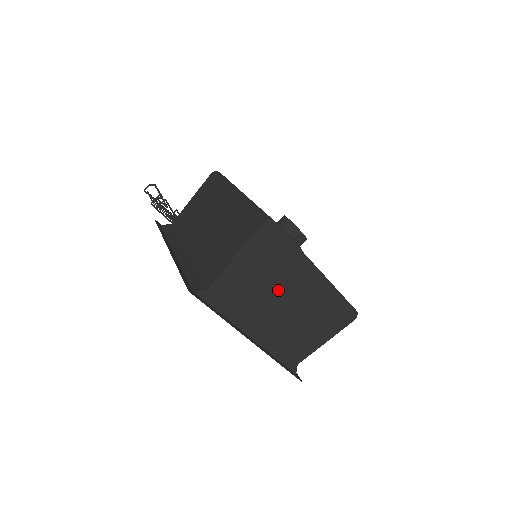
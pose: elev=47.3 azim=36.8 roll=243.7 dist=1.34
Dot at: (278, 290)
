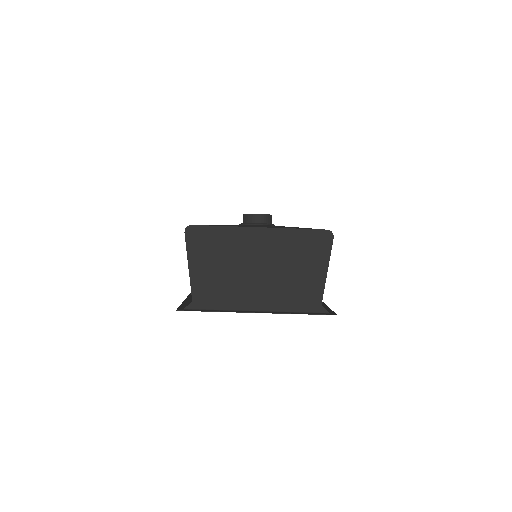
Dot at: (243, 264)
